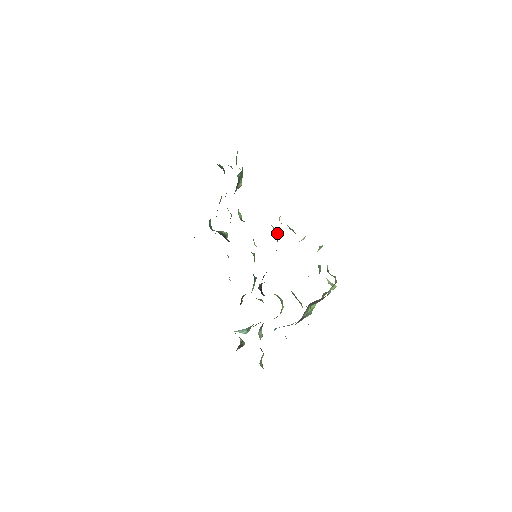
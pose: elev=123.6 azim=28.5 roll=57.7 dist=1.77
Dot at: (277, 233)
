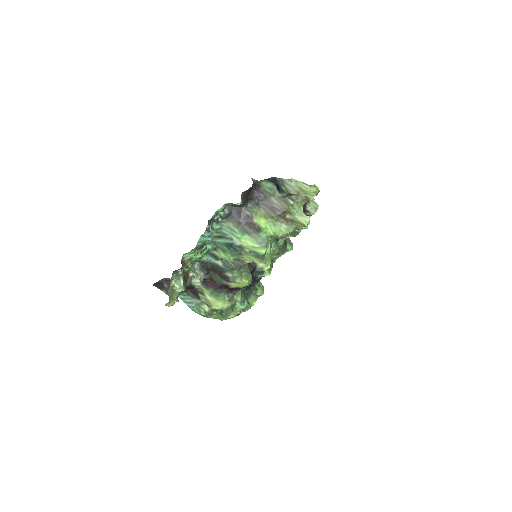
Dot at: (290, 243)
